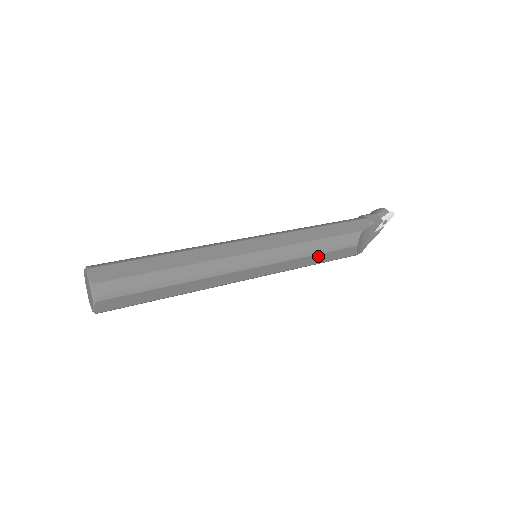
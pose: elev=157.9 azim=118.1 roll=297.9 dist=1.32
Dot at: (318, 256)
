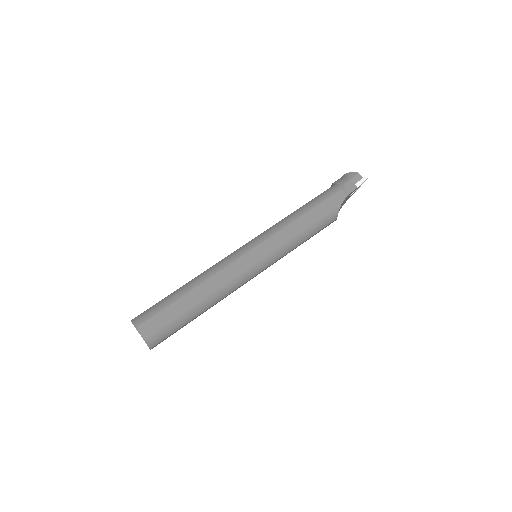
Dot at: (306, 240)
